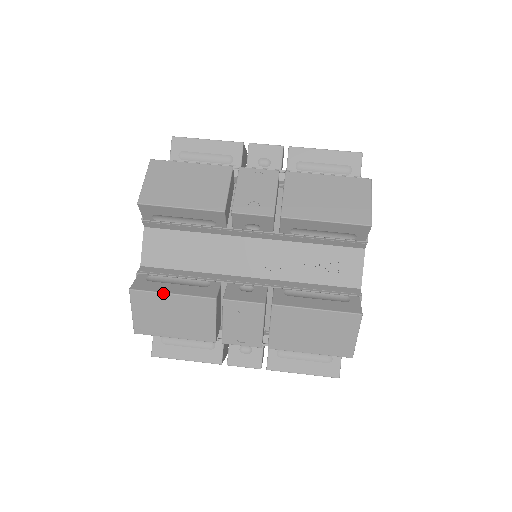
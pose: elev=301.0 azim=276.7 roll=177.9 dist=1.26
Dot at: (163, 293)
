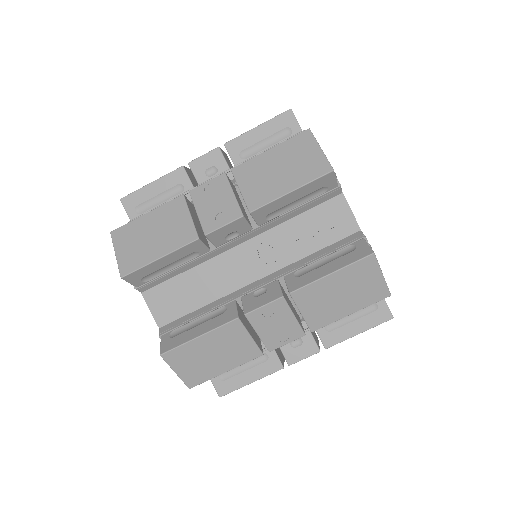
Dot at: occluded
